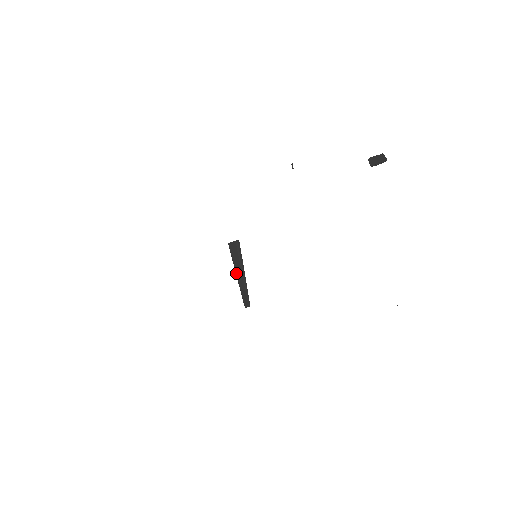
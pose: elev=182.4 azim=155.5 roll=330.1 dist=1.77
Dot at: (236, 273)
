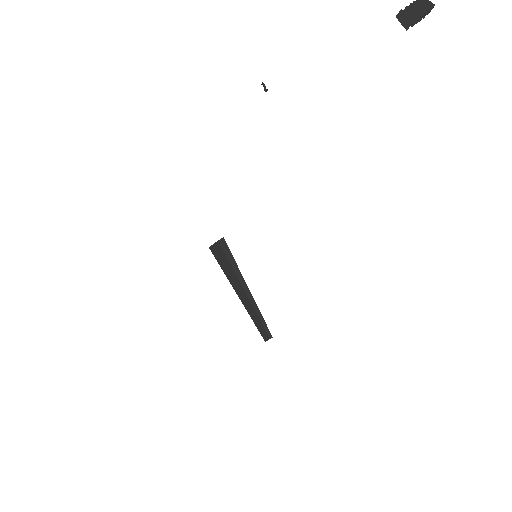
Dot at: (235, 291)
